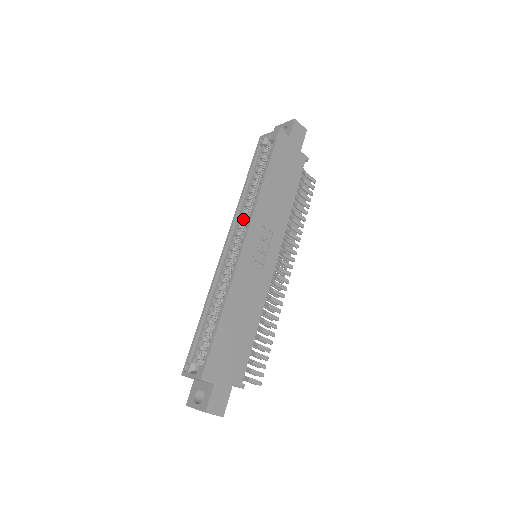
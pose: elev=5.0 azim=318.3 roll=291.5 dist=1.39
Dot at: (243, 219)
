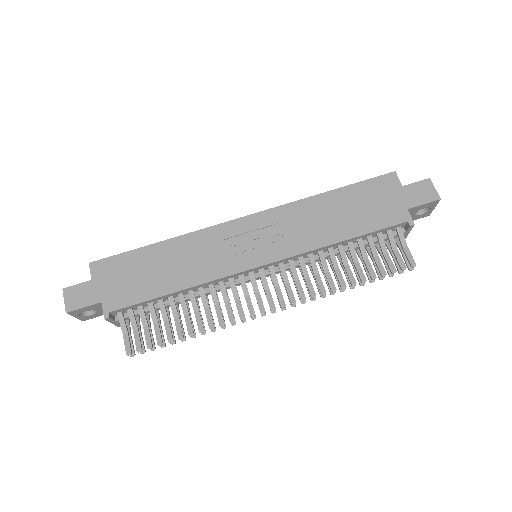
Dot at: occluded
